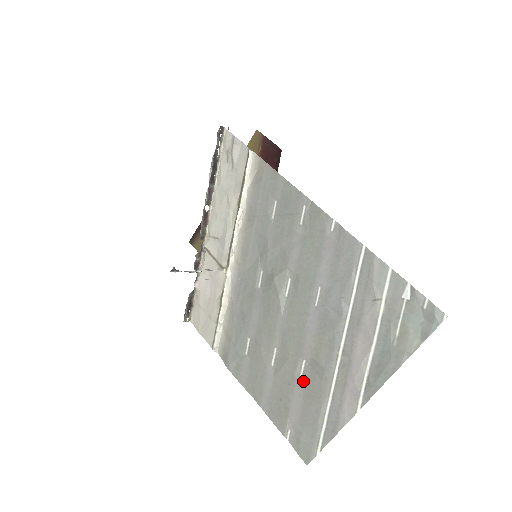
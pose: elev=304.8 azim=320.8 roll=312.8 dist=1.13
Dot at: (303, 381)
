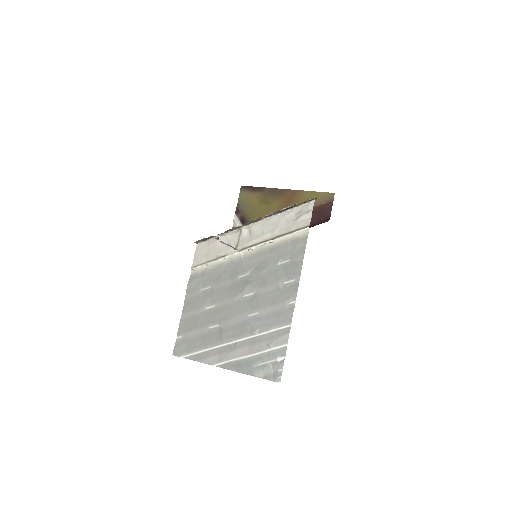
Dot at: (209, 330)
